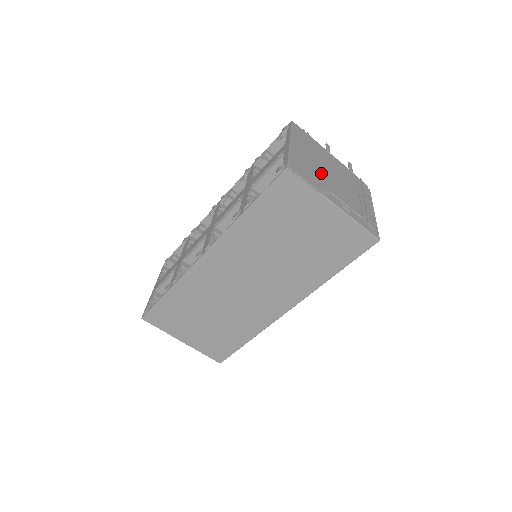
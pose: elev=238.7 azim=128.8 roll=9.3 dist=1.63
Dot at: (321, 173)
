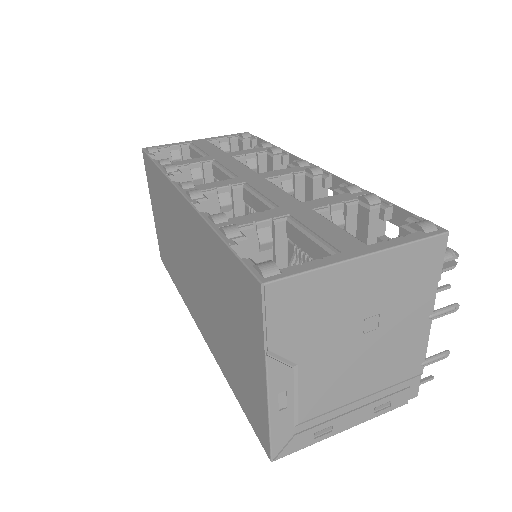
Dot at: (337, 332)
